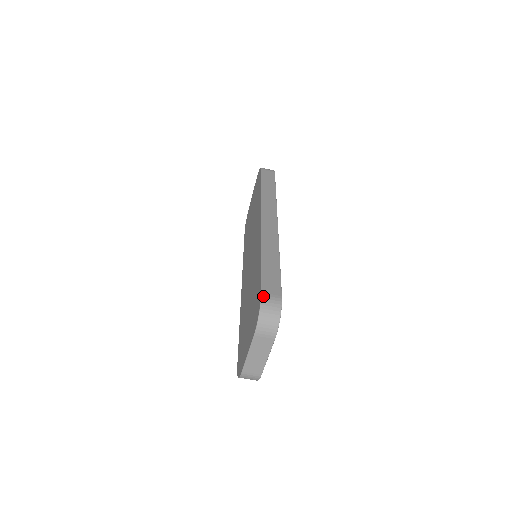
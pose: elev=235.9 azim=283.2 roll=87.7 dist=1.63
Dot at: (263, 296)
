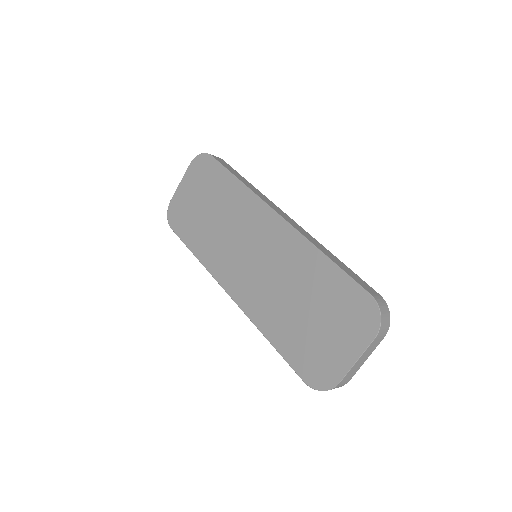
Dot at: (374, 297)
